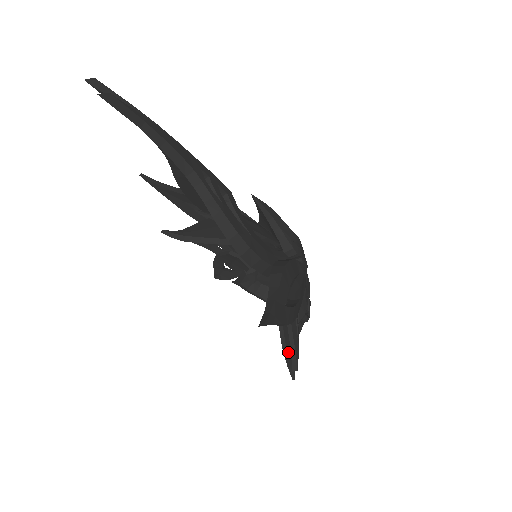
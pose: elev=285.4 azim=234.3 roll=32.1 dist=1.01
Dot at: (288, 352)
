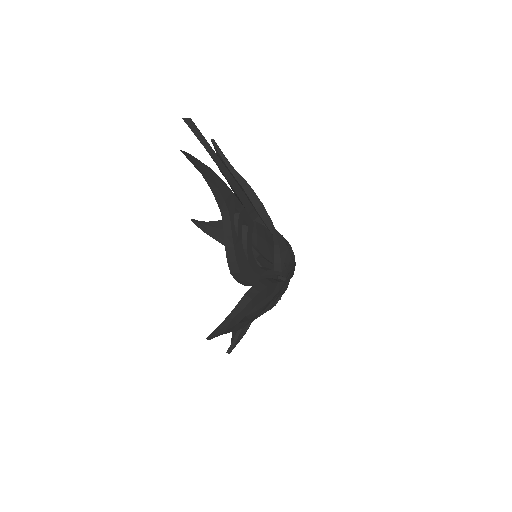
Dot at: (236, 332)
